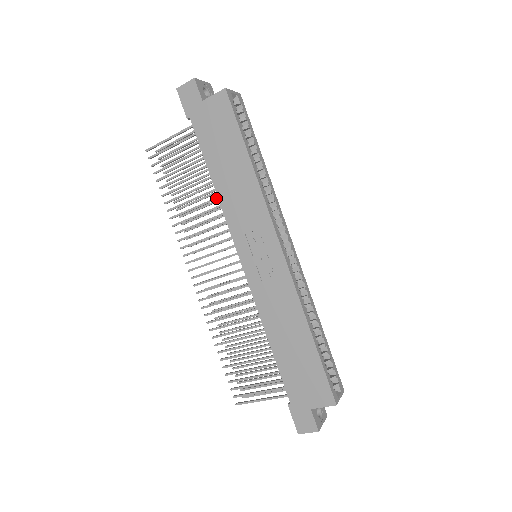
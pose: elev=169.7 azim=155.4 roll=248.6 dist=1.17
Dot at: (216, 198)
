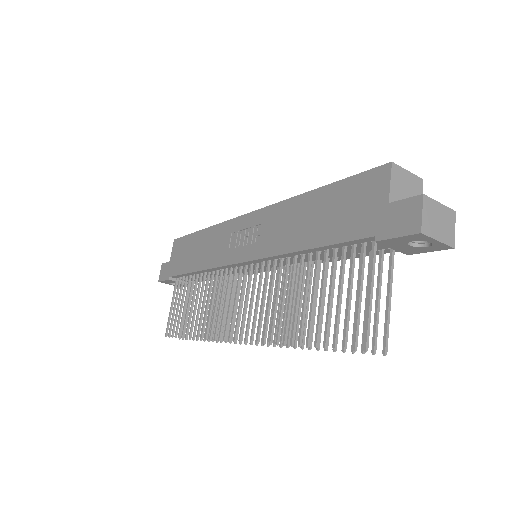
Dot at: (207, 277)
